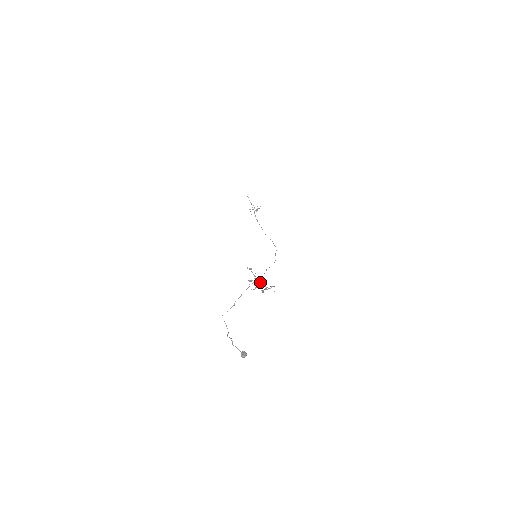
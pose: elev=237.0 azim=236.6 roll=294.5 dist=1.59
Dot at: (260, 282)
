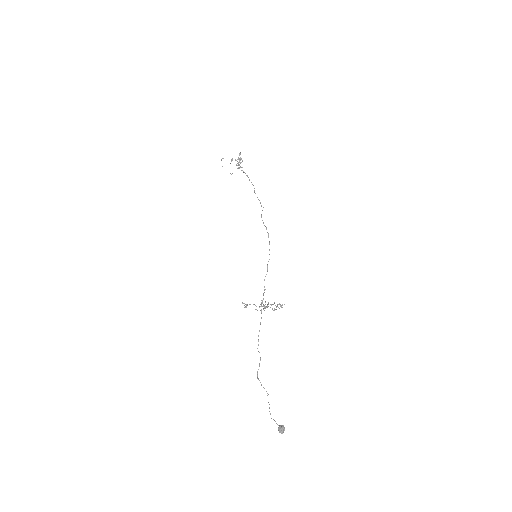
Dot at: (265, 307)
